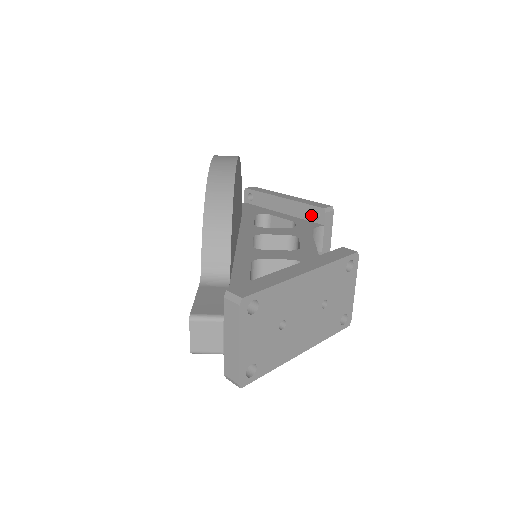
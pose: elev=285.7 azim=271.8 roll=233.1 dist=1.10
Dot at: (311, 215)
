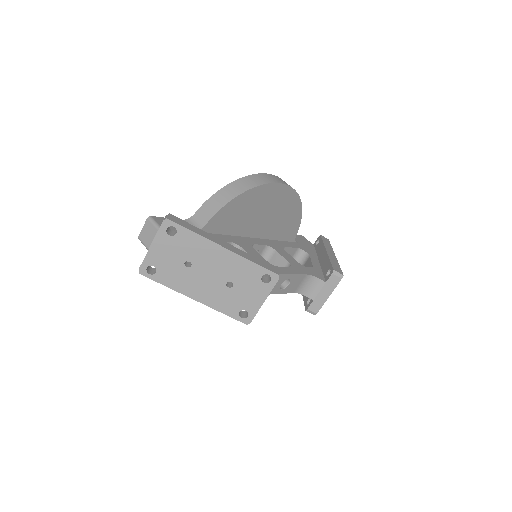
Dot at: (327, 271)
